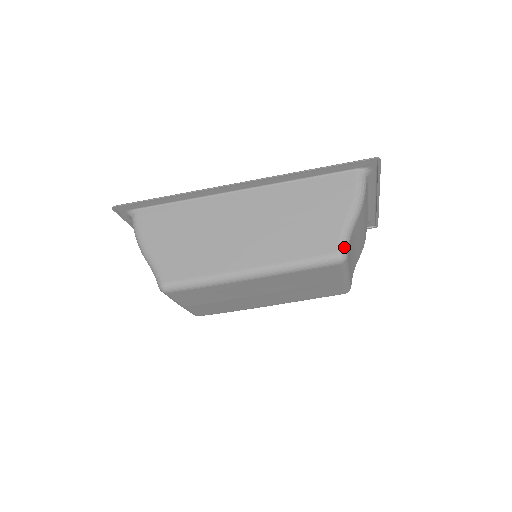
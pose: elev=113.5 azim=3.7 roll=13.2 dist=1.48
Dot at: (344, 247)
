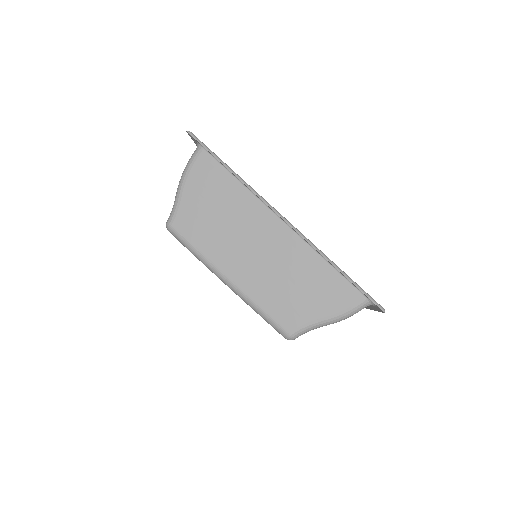
Dot at: (298, 334)
